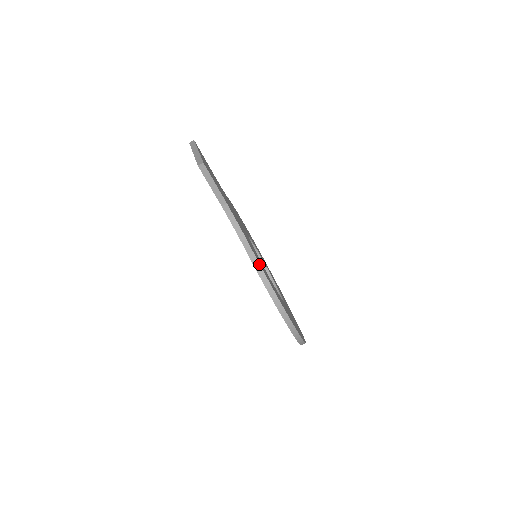
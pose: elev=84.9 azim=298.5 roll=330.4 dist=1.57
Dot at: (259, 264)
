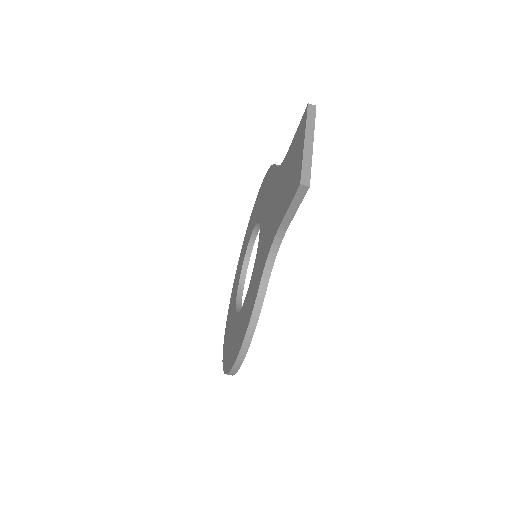
Dot at: (259, 315)
